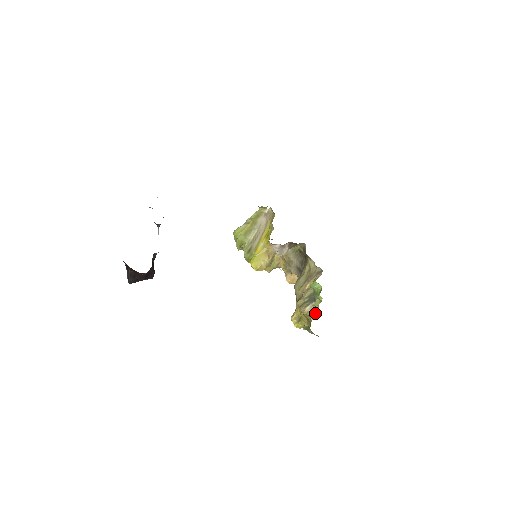
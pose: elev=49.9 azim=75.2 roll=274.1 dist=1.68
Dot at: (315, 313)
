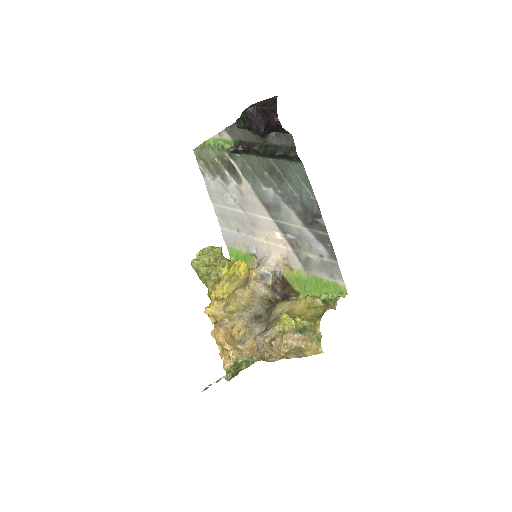
Dot at: (330, 308)
